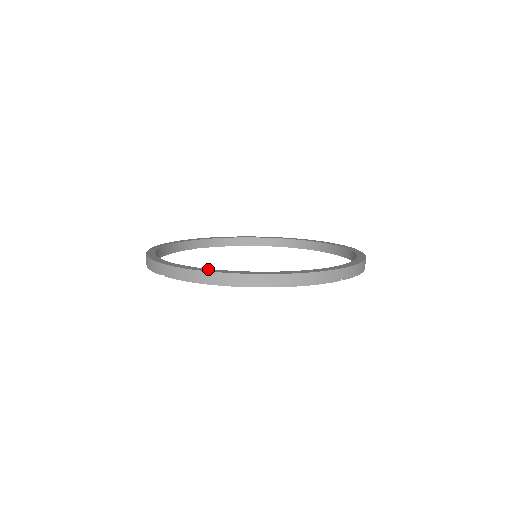
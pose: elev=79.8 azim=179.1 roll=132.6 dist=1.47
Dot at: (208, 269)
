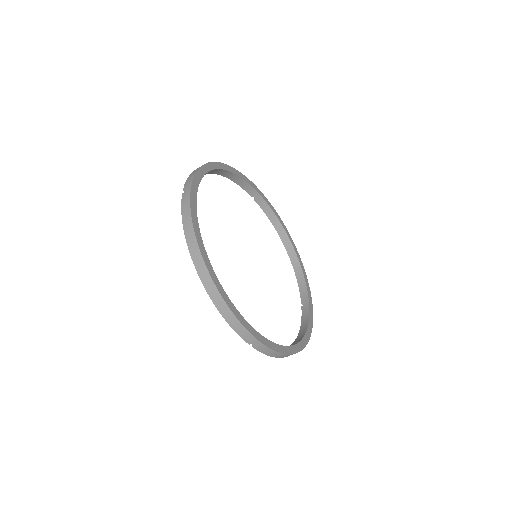
Dot at: (199, 229)
